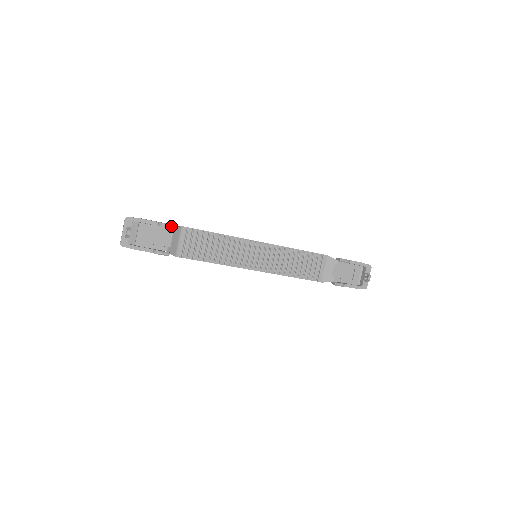
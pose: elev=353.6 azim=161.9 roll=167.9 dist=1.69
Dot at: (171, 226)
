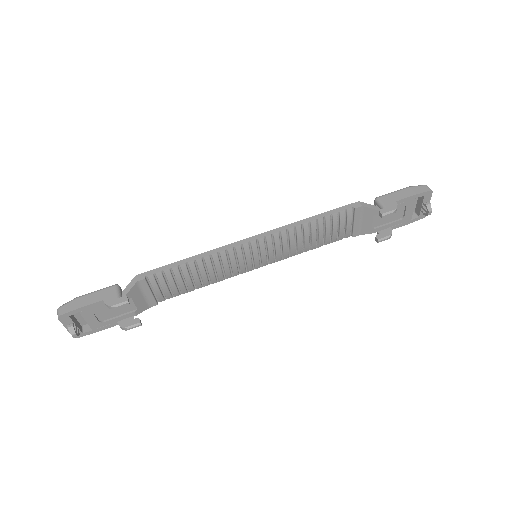
Dot at: (123, 305)
